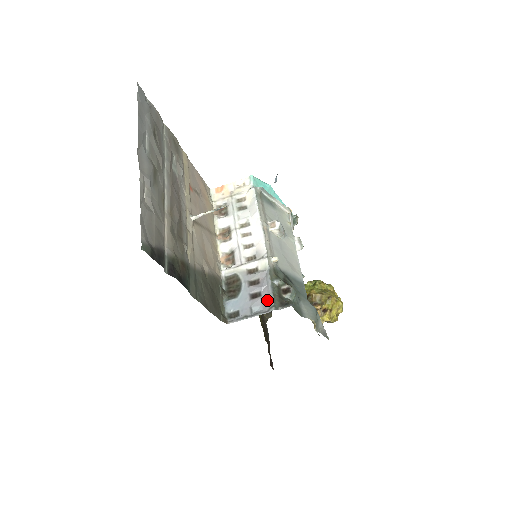
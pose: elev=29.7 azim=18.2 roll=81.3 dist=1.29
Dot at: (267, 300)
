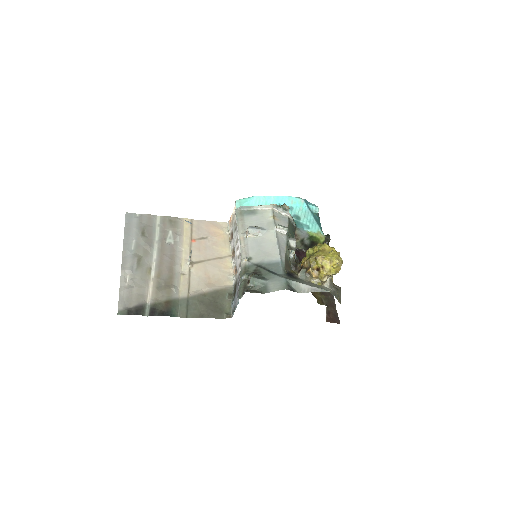
Dot at: occluded
